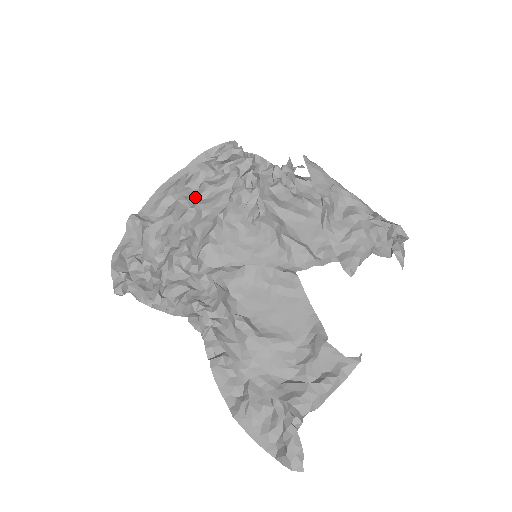
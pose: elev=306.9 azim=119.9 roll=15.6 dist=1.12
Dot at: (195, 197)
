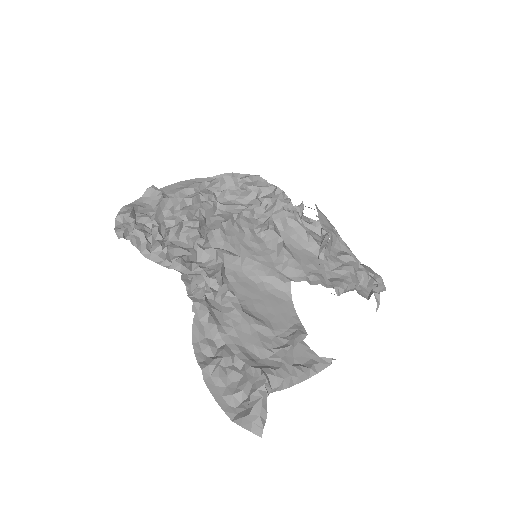
Dot at: (214, 197)
